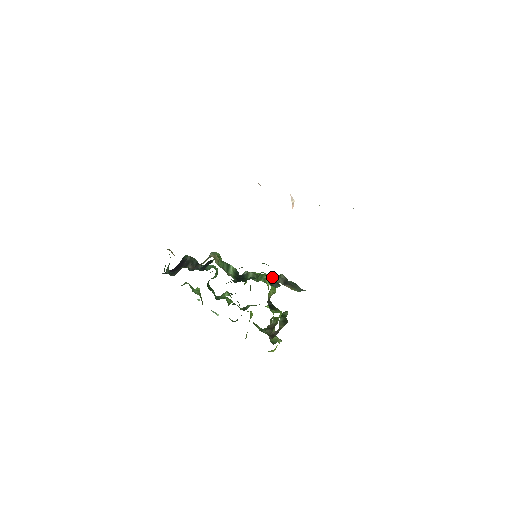
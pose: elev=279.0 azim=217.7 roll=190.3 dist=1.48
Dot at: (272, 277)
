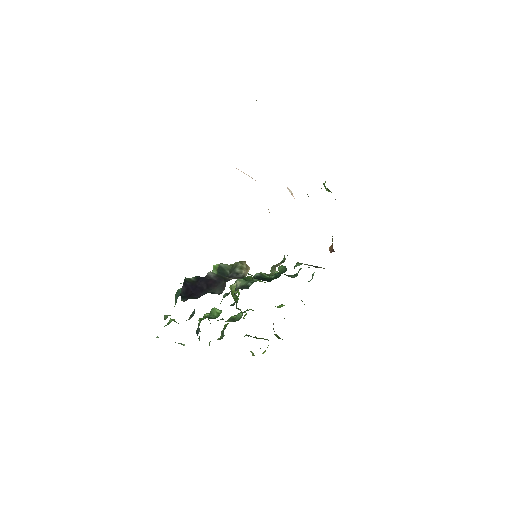
Dot at: occluded
